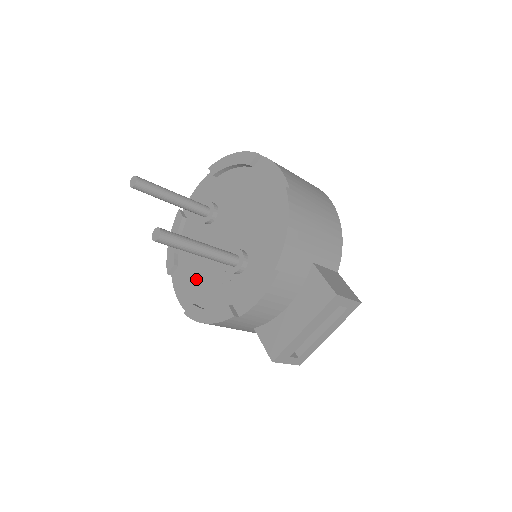
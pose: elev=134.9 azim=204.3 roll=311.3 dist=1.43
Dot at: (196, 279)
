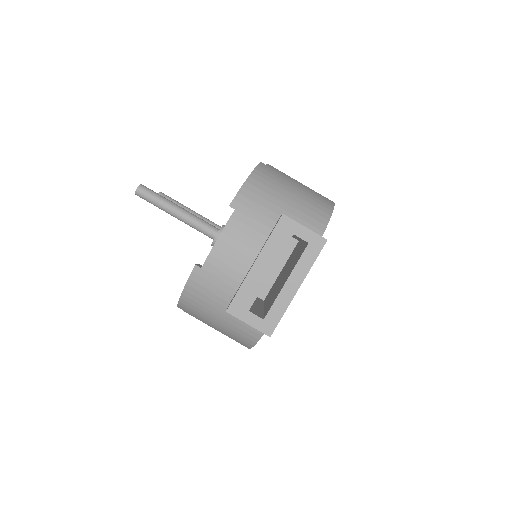
Dot at: occluded
